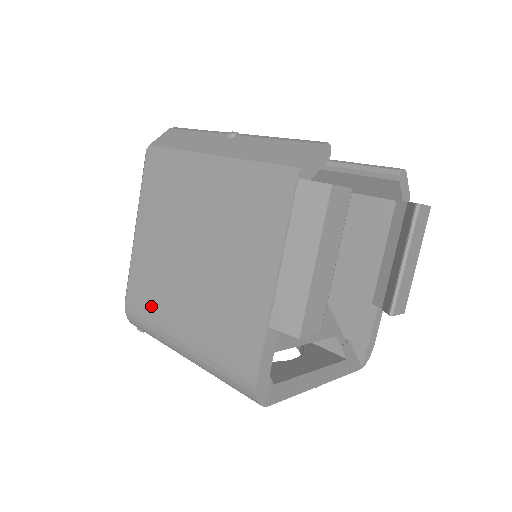
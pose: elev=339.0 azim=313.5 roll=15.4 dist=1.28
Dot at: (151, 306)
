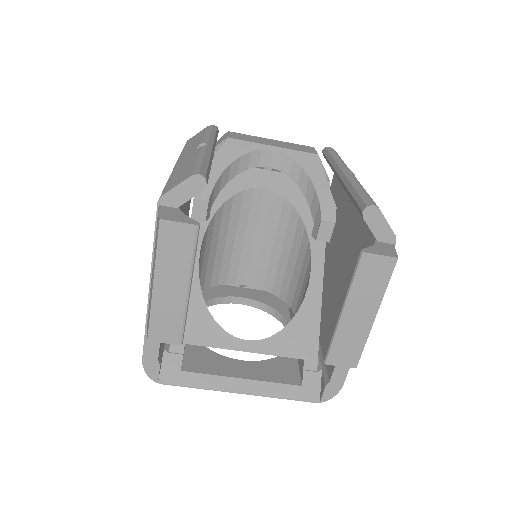
Dot at: occluded
